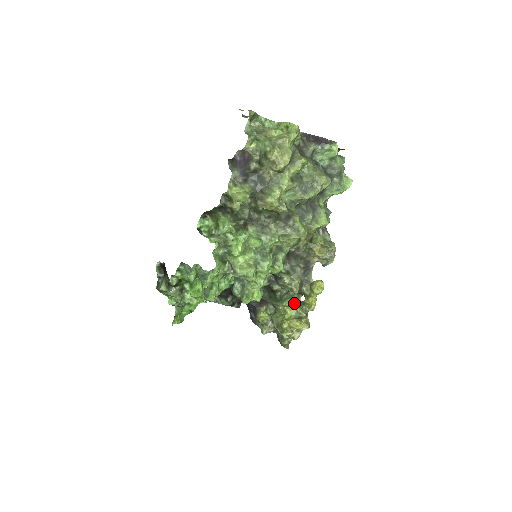
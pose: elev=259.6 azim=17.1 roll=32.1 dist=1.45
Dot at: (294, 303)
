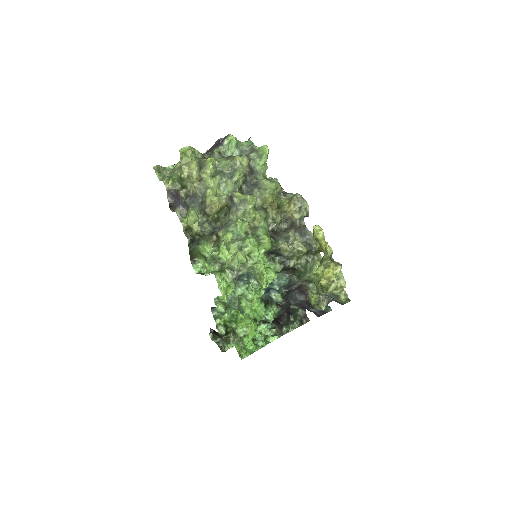
Dot at: occluded
